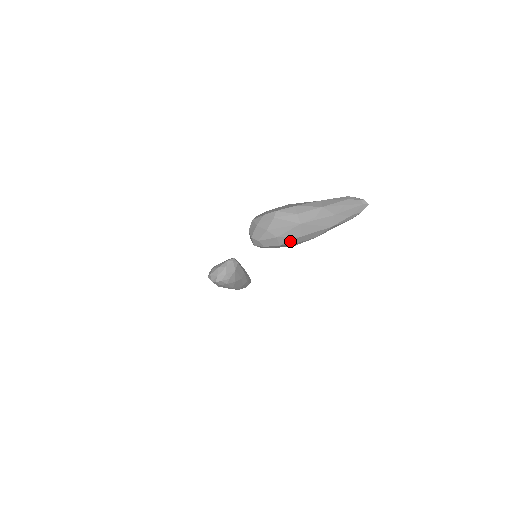
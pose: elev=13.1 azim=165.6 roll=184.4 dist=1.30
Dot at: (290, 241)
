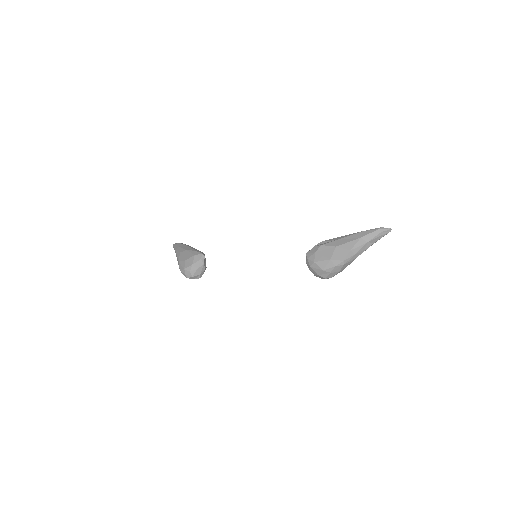
Dot at: occluded
